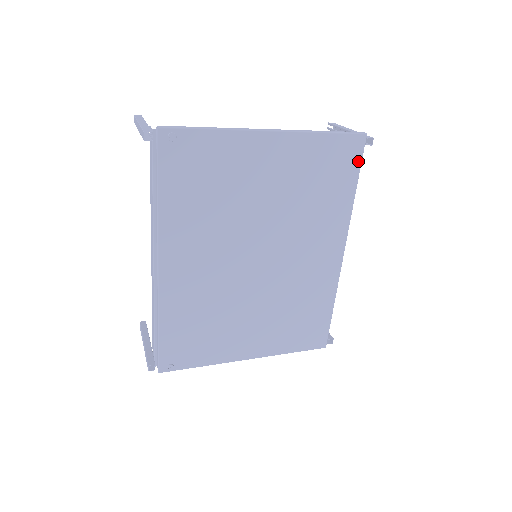
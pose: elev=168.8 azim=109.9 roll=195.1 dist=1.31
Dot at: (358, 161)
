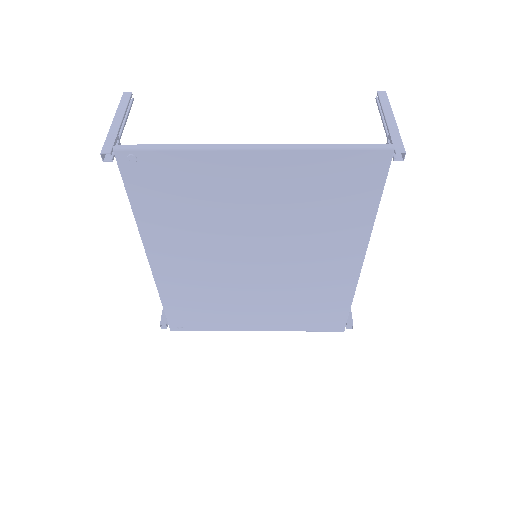
Dot at: (381, 178)
